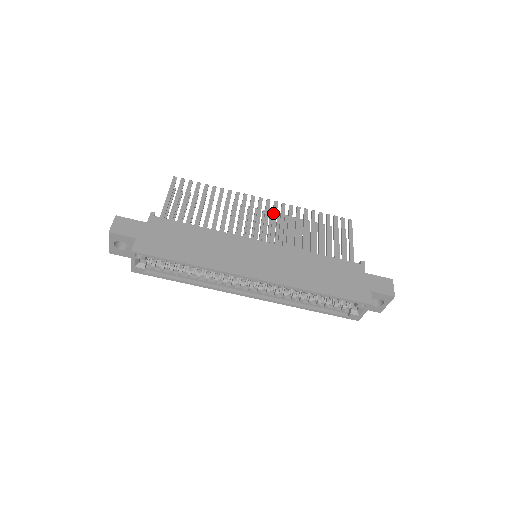
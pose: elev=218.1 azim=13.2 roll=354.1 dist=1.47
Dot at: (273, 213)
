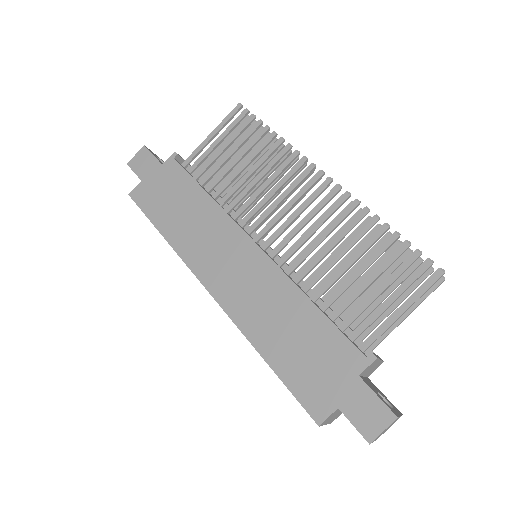
Dot at: (317, 204)
